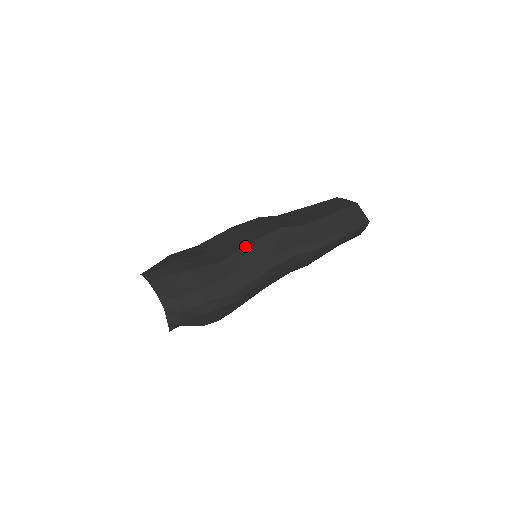
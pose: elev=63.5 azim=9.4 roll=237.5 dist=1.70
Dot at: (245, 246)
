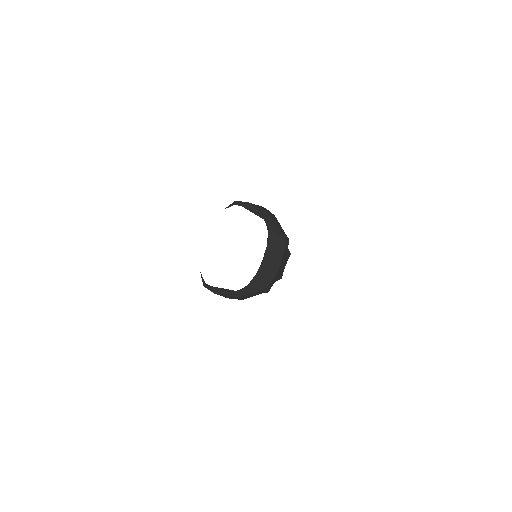
Dot at: occluded
